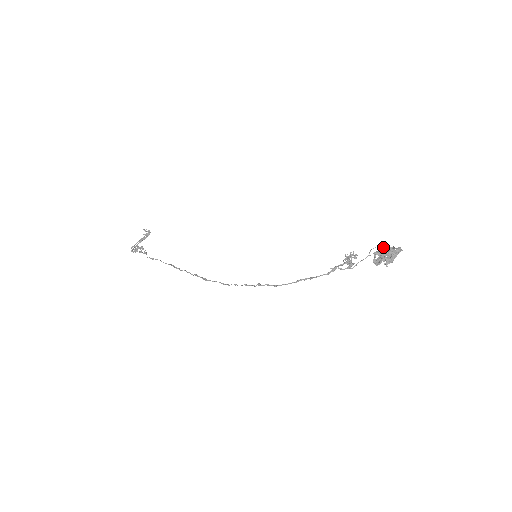
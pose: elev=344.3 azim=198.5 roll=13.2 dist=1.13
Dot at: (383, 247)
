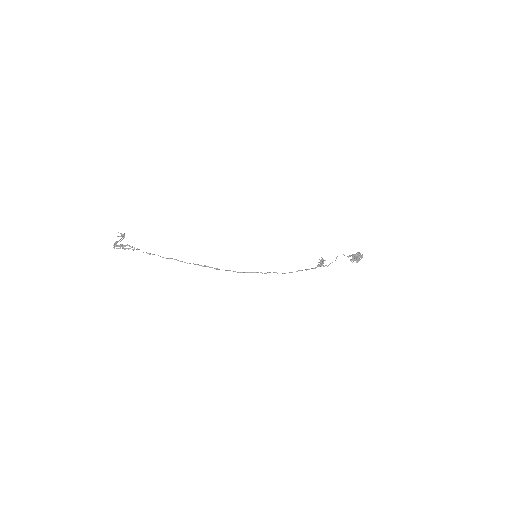
Dot at: occluded
